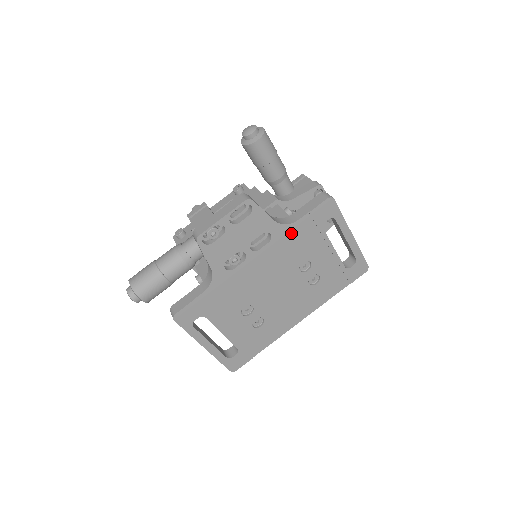
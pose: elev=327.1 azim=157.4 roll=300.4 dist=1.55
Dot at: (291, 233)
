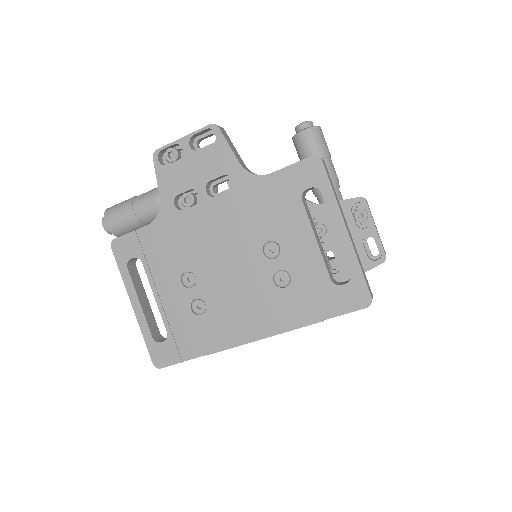
Dot at: (258, 189)
